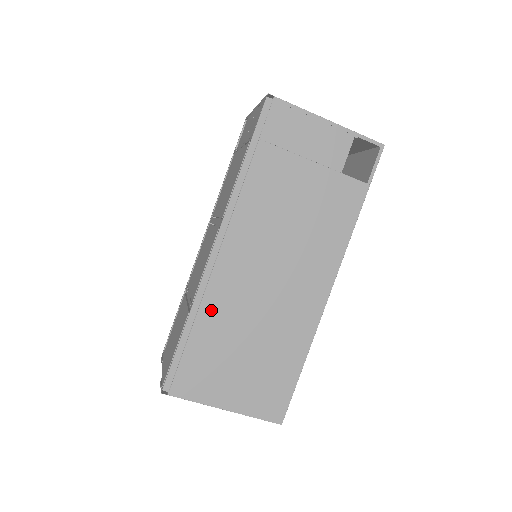
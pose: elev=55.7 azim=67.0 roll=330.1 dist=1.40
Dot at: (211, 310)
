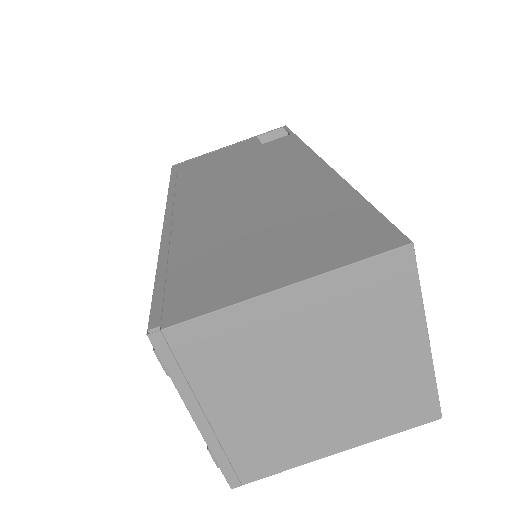
Dot at: (187, 240)
